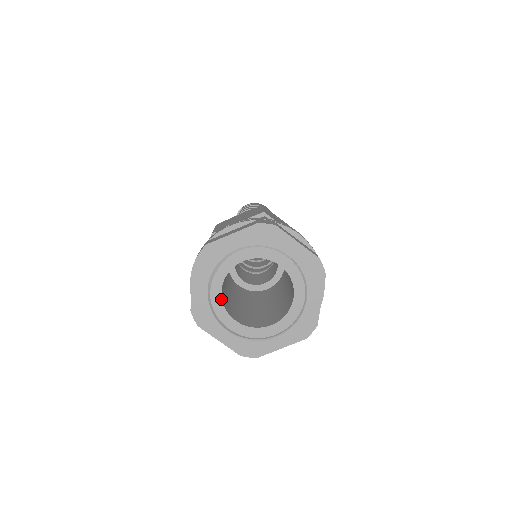
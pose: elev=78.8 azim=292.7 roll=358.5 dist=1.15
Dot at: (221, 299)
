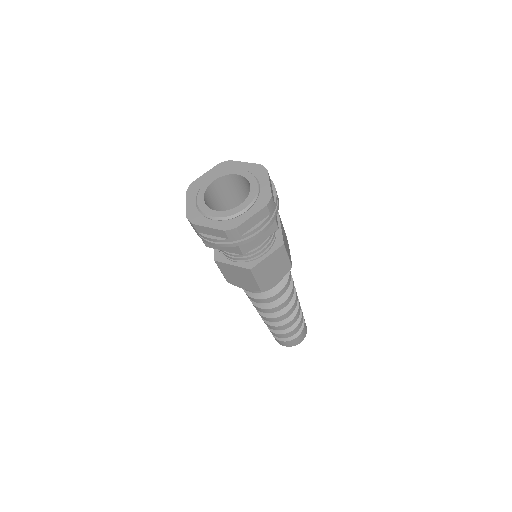
Dot at: (204, 203)
